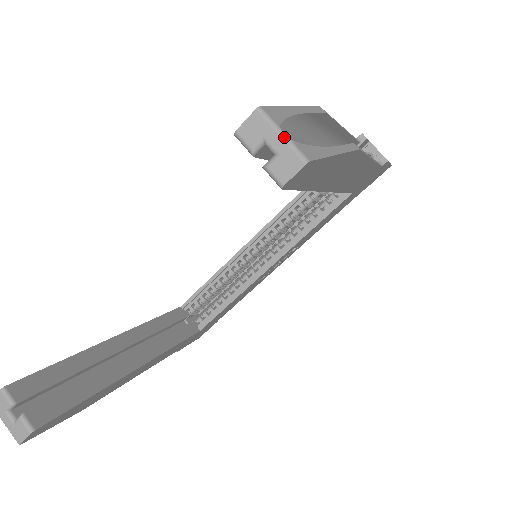
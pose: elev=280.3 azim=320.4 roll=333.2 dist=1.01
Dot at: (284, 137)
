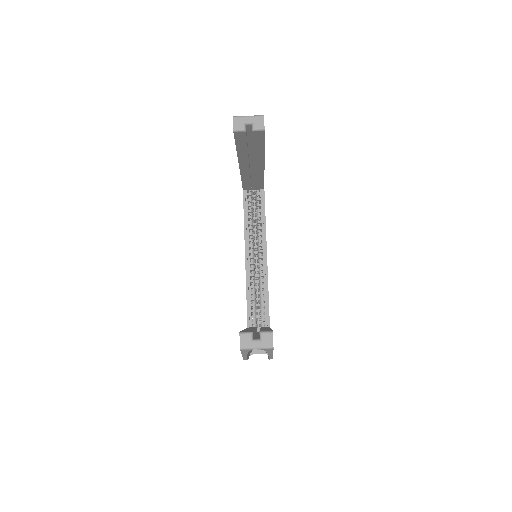
Dot at: (250, 116)
